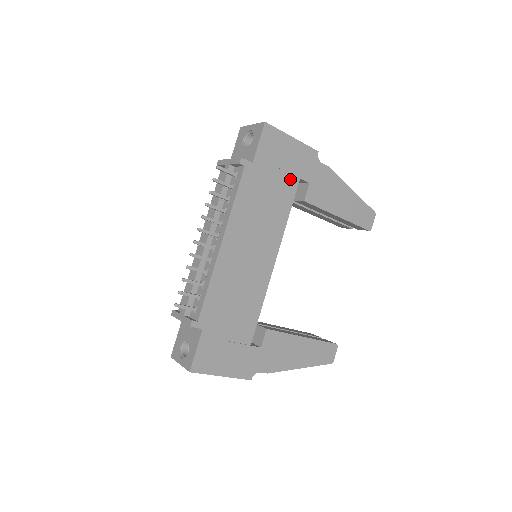
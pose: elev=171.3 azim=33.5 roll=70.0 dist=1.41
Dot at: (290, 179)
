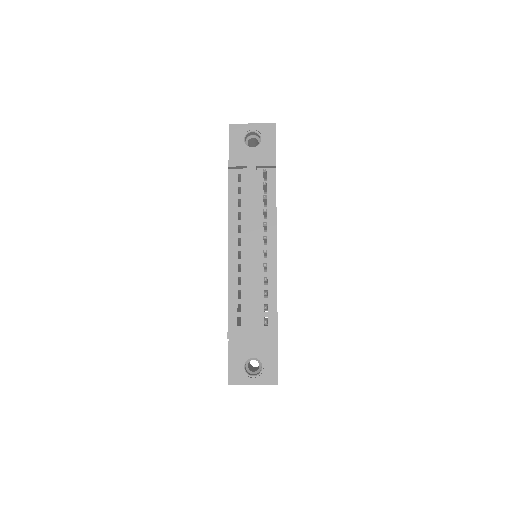
Dot at: occluded
